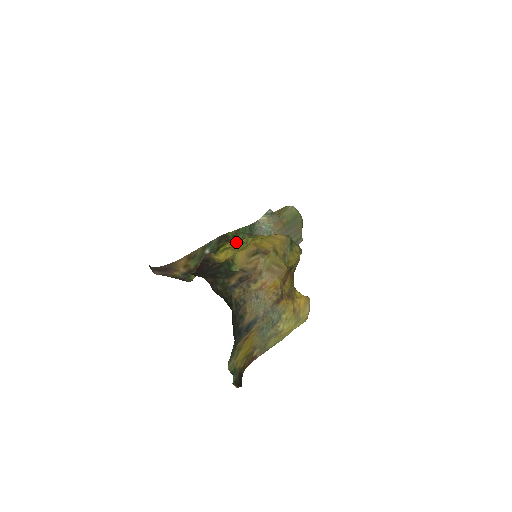
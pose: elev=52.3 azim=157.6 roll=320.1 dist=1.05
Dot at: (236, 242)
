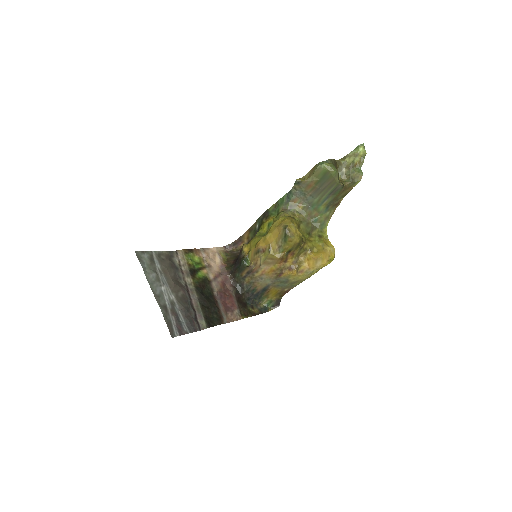
Dot at: (267, 223)
